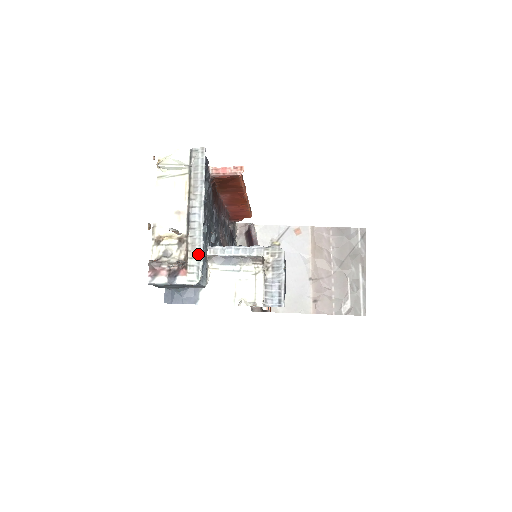
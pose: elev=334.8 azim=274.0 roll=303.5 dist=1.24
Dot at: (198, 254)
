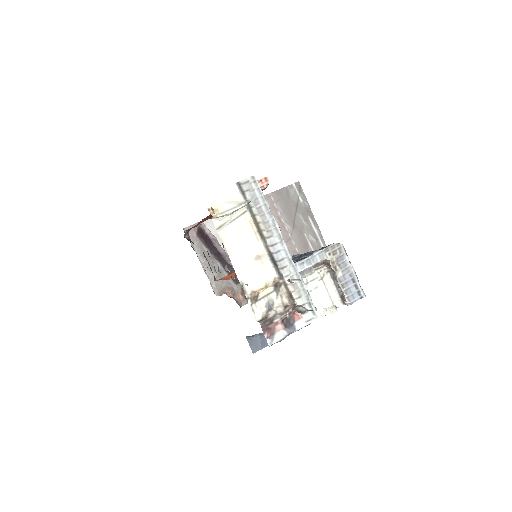
Dot at: (303, 290)
